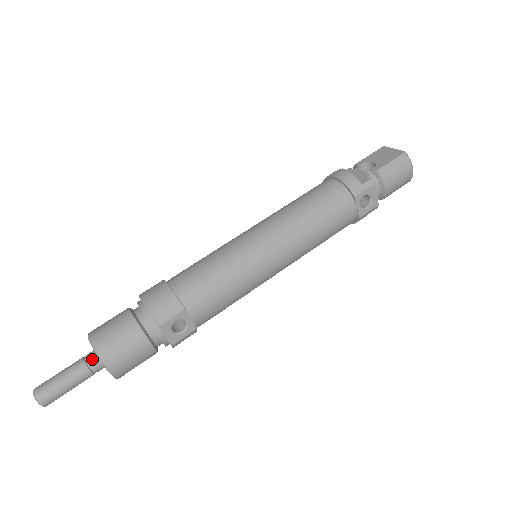
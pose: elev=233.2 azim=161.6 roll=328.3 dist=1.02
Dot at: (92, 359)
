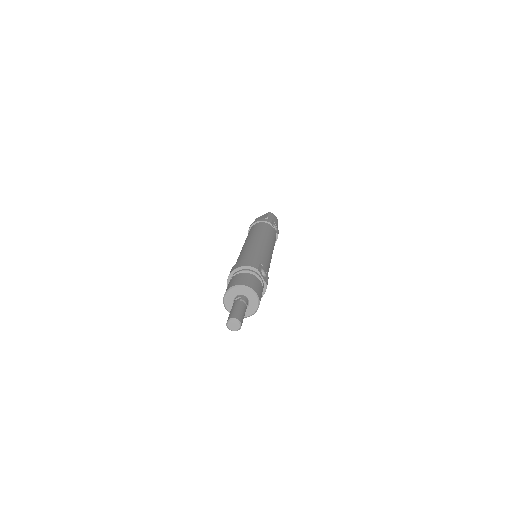
Dot at: (241, 298)
